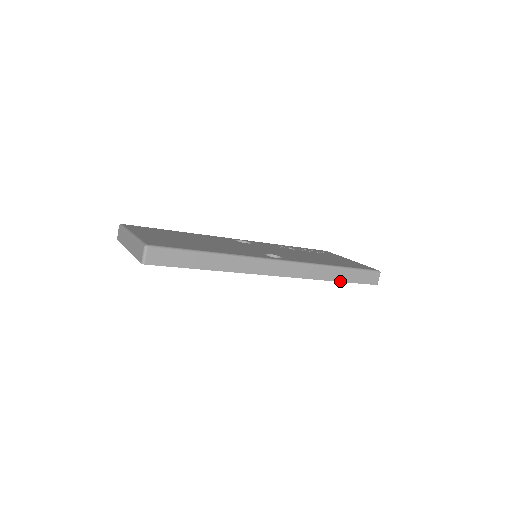
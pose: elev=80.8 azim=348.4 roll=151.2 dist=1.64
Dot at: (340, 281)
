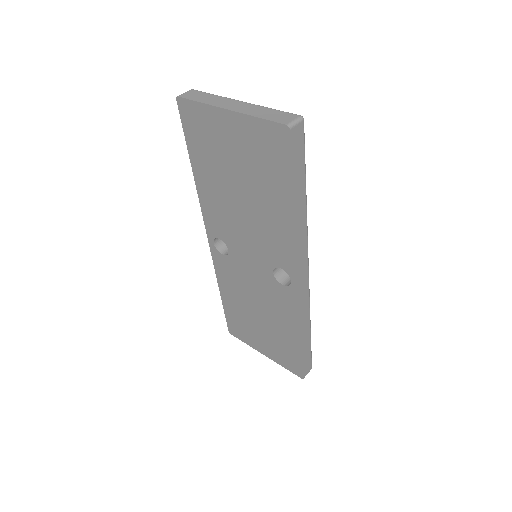
Dot at: (302, 344)
